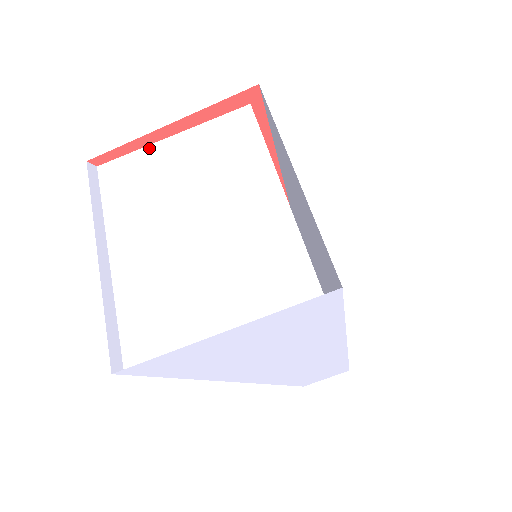
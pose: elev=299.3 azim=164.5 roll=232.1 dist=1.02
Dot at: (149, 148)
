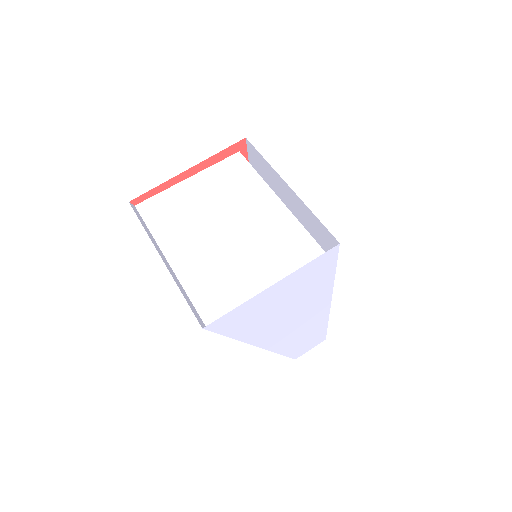
Dot at: (173, 188)
